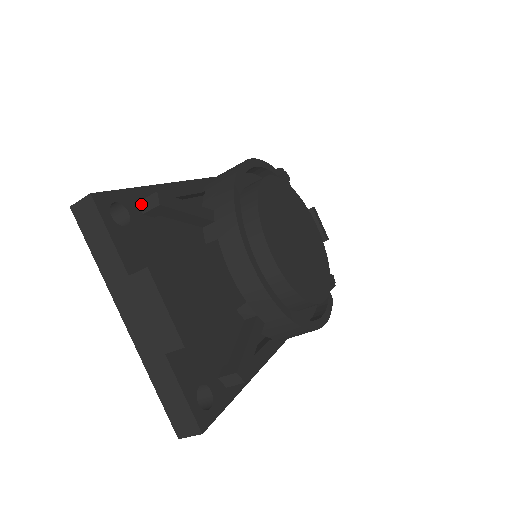
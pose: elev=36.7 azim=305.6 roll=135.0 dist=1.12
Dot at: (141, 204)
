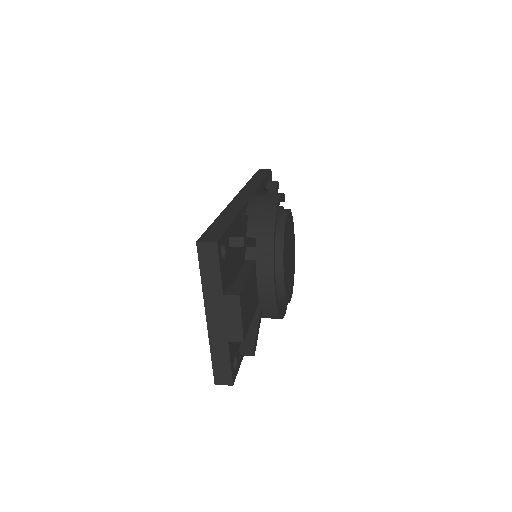
Dot at: (229, 239)
